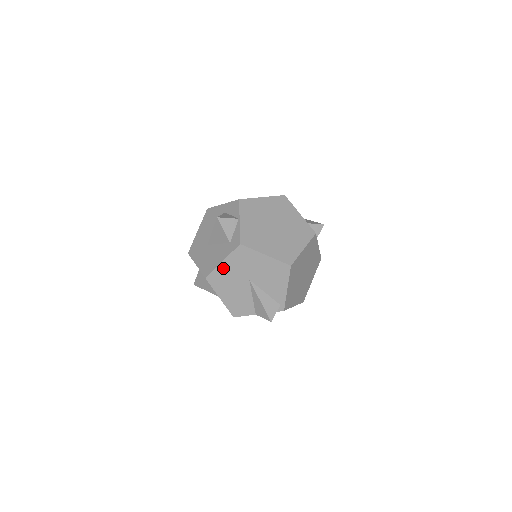
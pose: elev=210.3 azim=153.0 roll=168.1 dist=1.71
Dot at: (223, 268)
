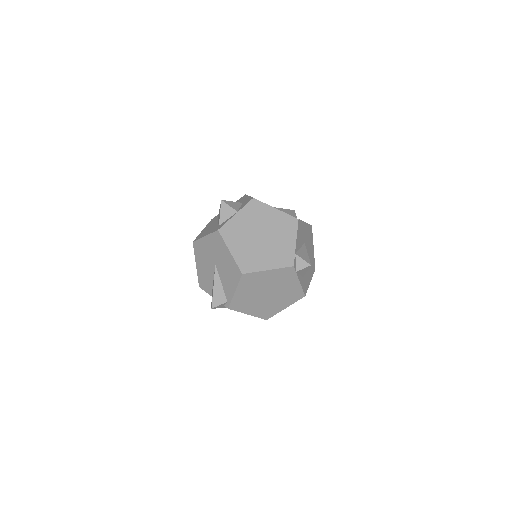
Dot at: (204, 242)
